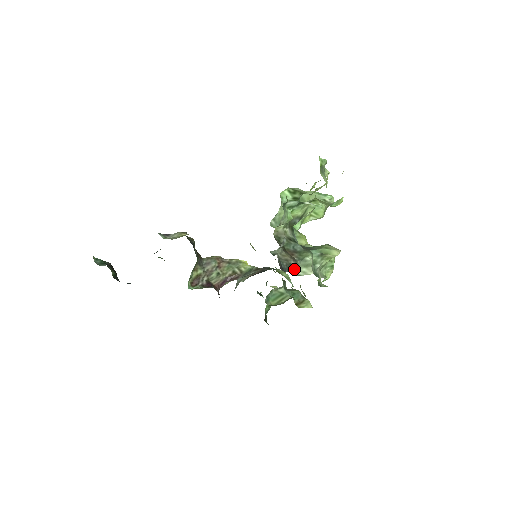
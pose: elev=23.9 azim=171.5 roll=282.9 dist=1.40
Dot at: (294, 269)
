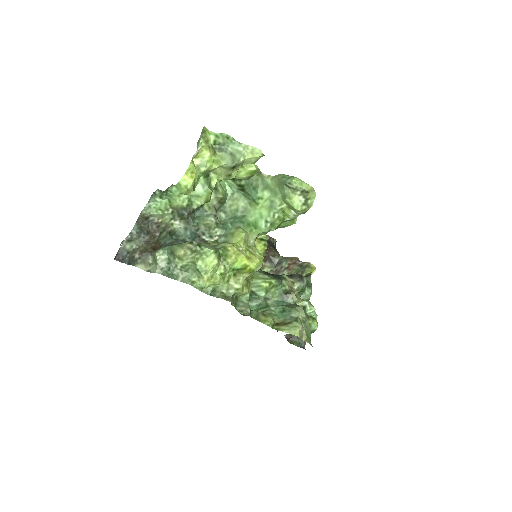
Dot at: (134, 262)
